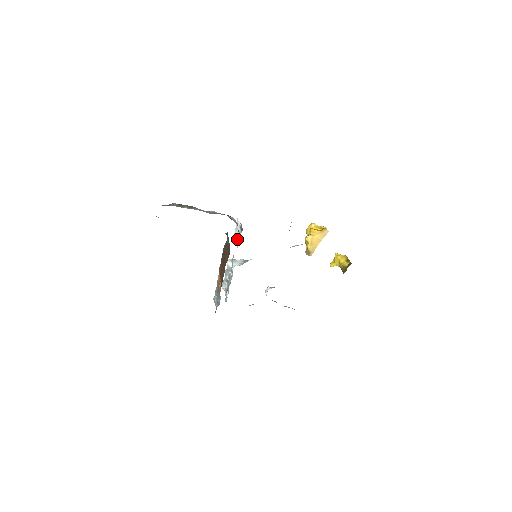
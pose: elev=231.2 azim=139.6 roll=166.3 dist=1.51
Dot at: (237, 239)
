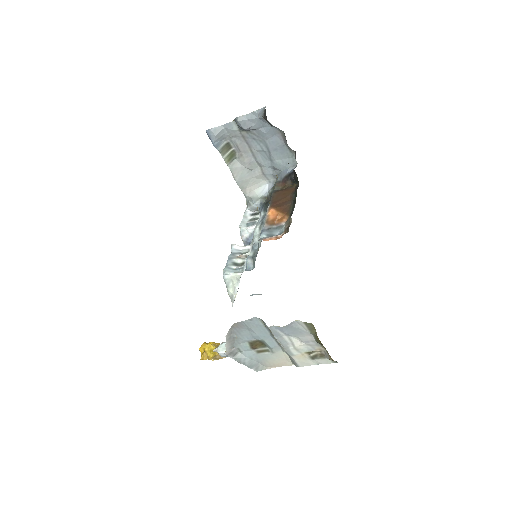
Dot at: (251, 221)
